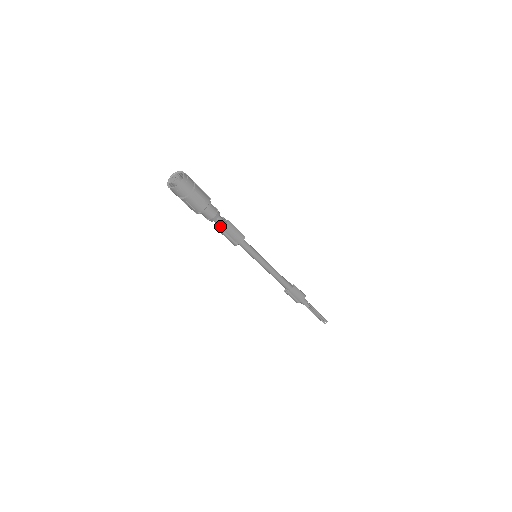
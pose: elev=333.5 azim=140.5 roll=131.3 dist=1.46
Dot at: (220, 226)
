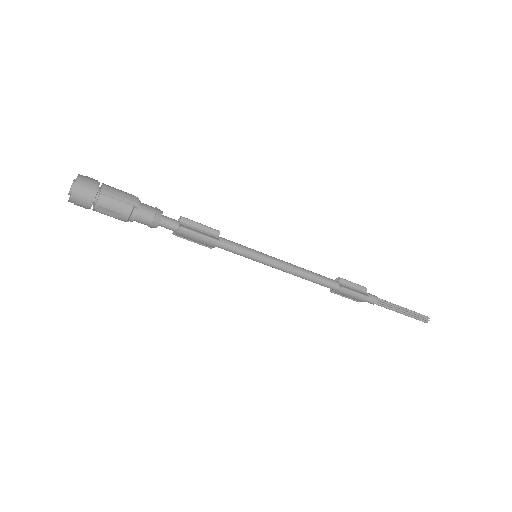
Dot at: (173, 230)
